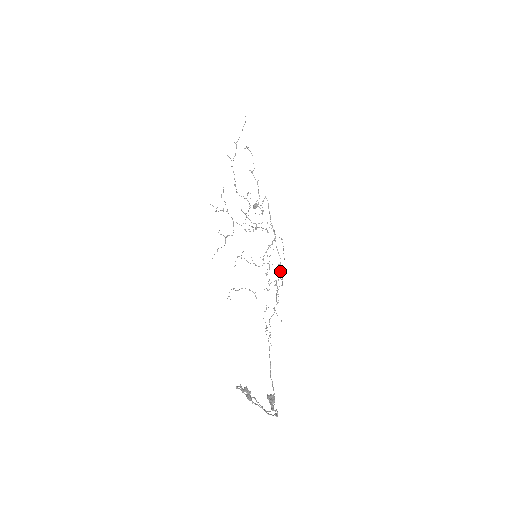
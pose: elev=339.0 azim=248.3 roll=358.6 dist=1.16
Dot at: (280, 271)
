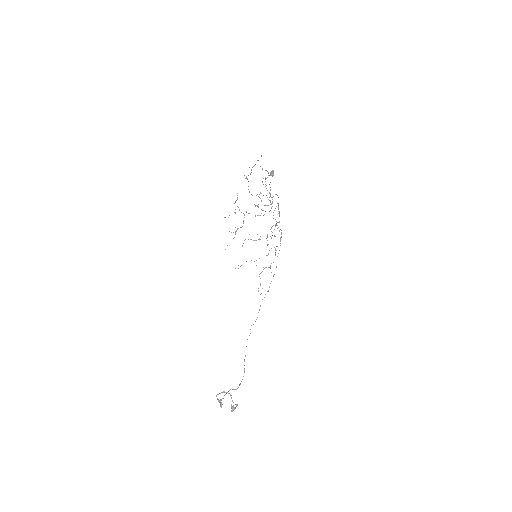
Dot at: occluded
